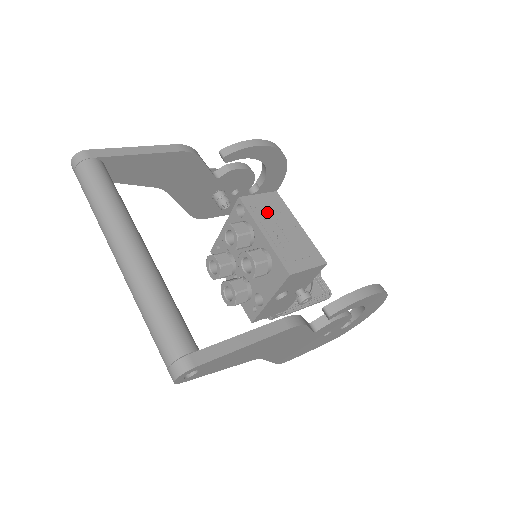
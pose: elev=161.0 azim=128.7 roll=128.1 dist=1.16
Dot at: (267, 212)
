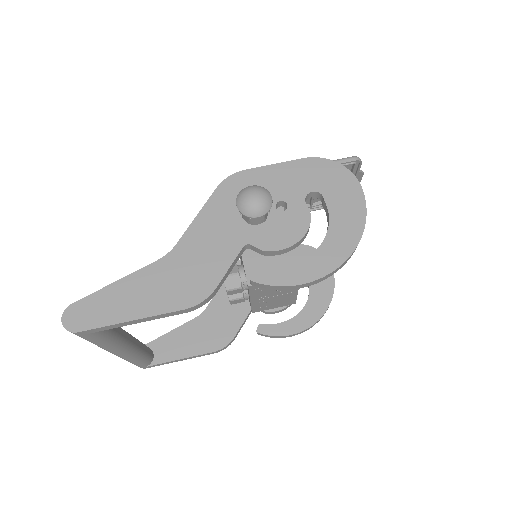
Dot at: (270, 290)
